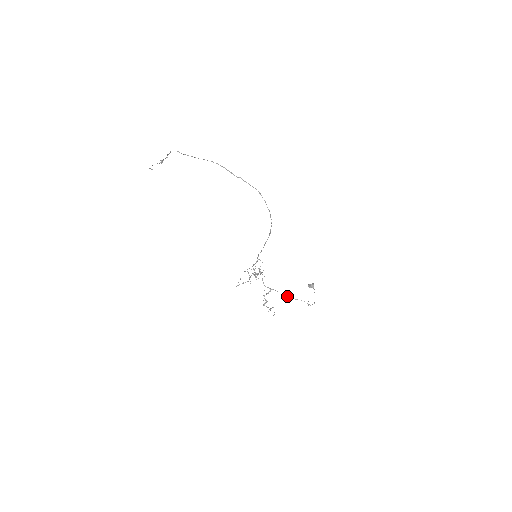
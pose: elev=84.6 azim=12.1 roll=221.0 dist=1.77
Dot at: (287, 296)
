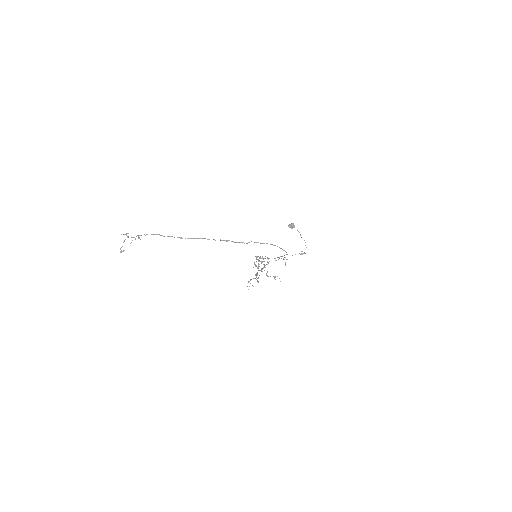
Dot at: (283, 258)
